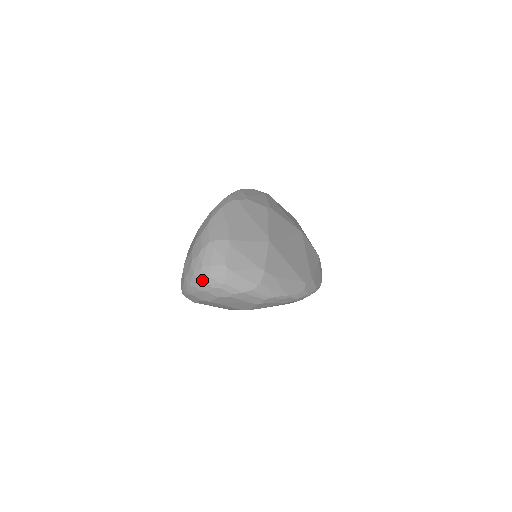
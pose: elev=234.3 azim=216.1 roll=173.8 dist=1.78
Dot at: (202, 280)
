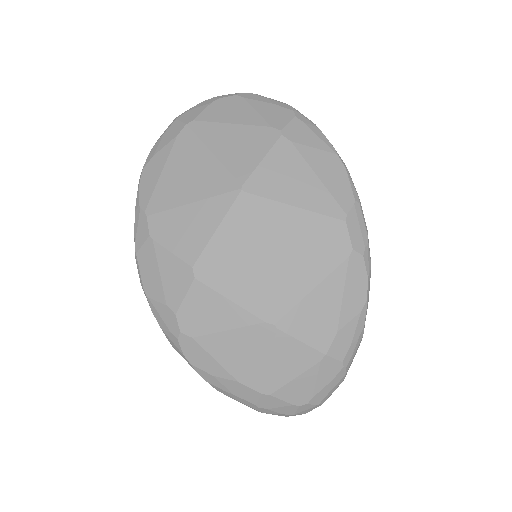
Dot at: occluded
